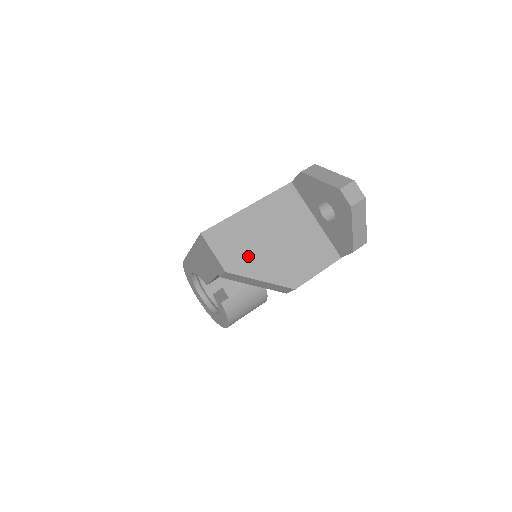
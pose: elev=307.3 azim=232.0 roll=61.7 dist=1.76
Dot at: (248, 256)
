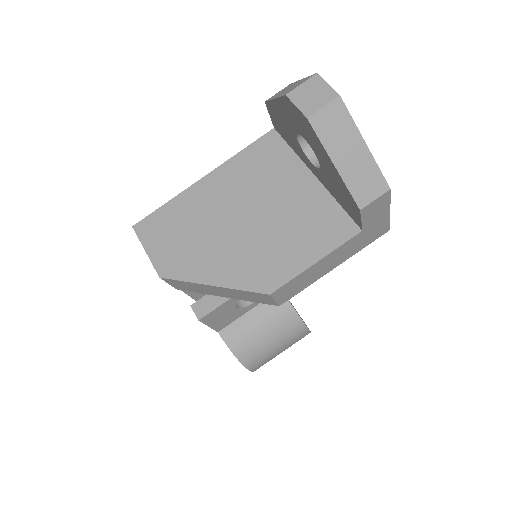
Dot at: (195, 249)
